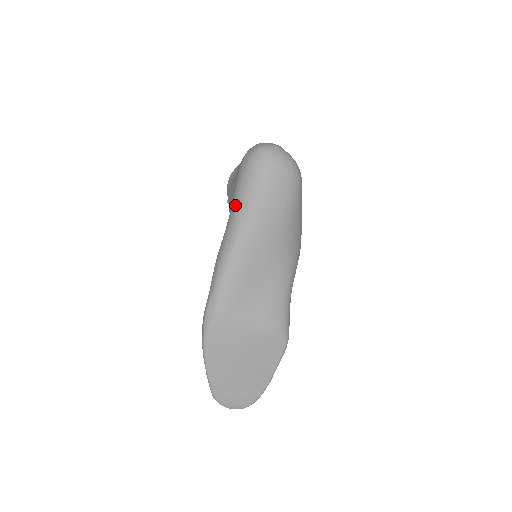
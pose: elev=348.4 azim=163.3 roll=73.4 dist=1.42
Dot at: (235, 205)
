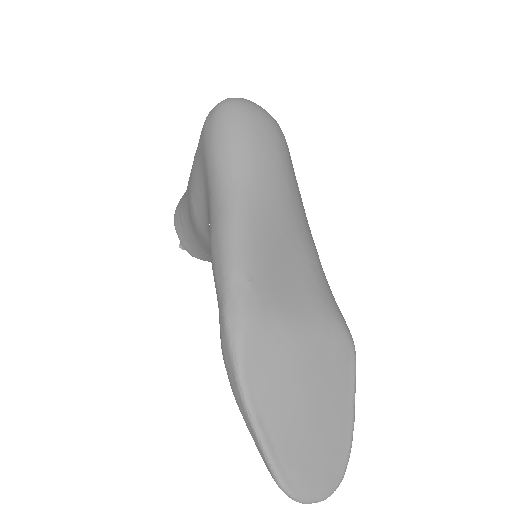
Dot at: (215, 169)
